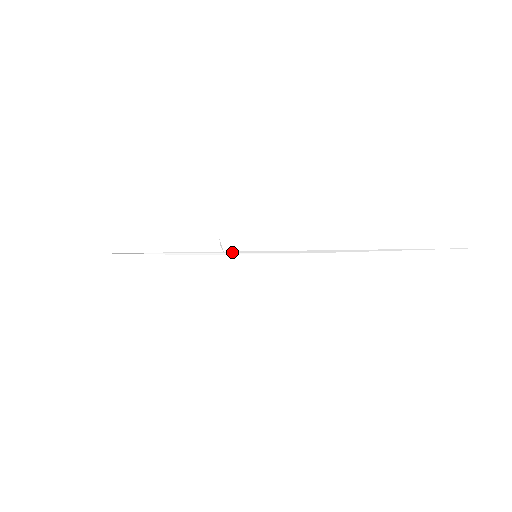
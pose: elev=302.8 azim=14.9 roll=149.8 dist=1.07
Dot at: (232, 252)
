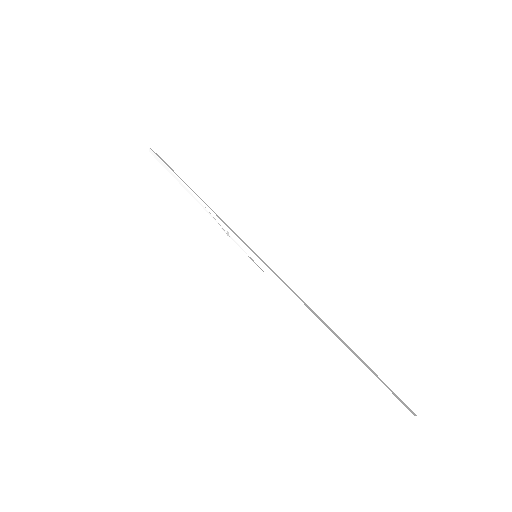
Dot at: (238, 239)
